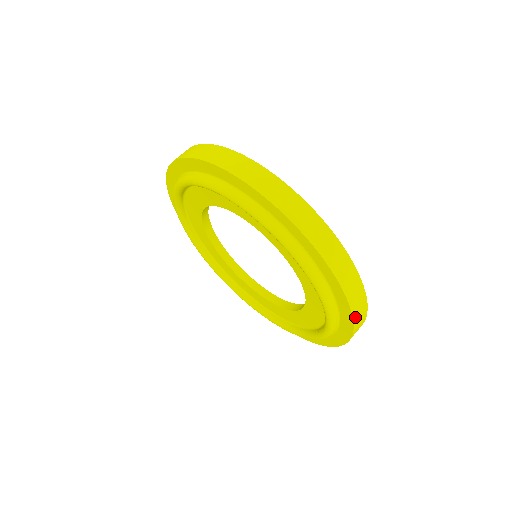
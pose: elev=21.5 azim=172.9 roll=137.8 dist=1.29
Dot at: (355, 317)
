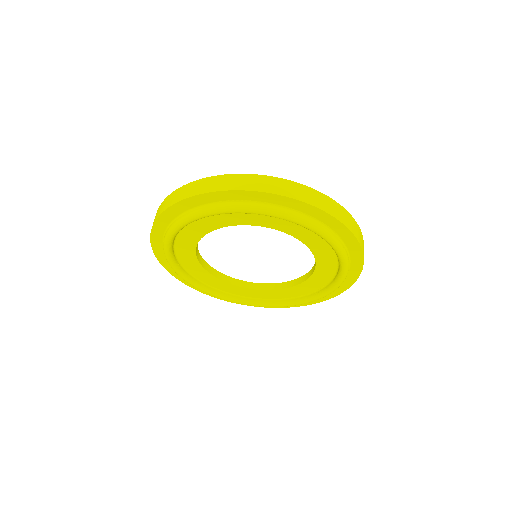
Dot at: (340, 219)
